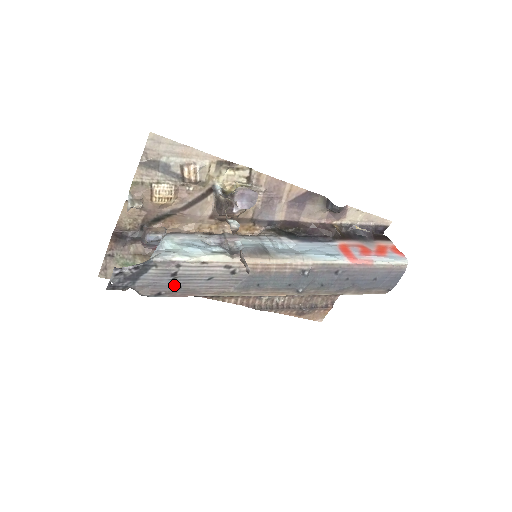
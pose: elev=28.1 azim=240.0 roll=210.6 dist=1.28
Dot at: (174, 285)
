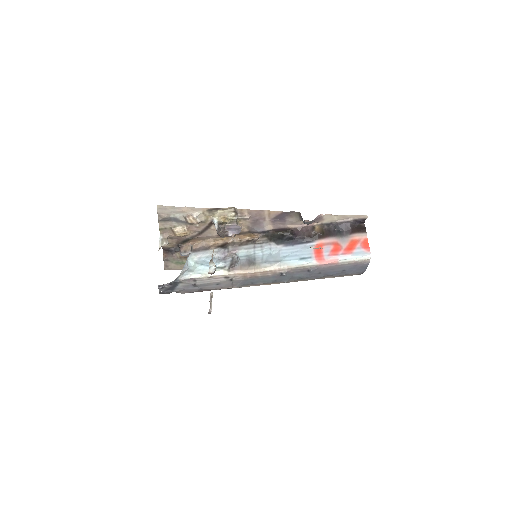
Dot at: (197, 289)
